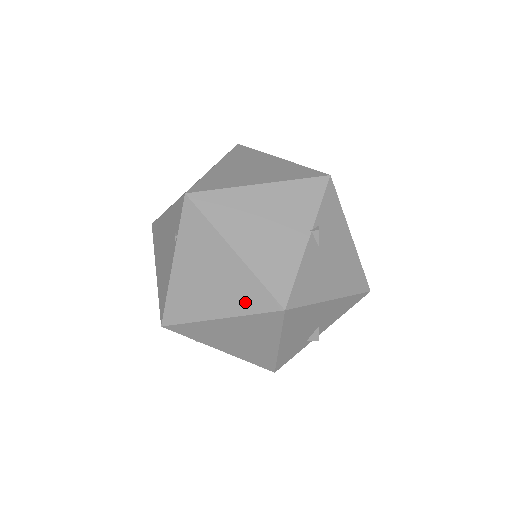
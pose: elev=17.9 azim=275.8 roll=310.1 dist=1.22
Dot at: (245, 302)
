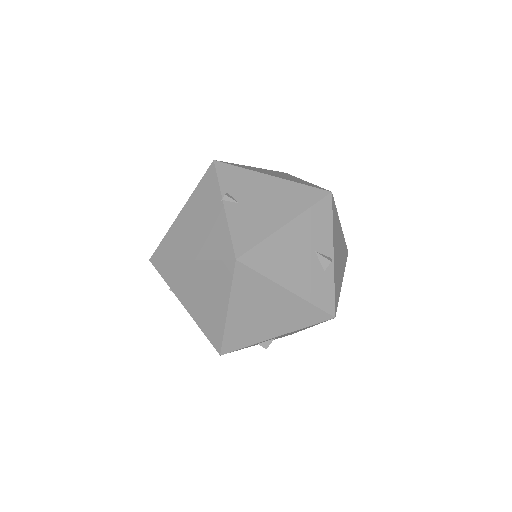
Dot at: (222, 282)
